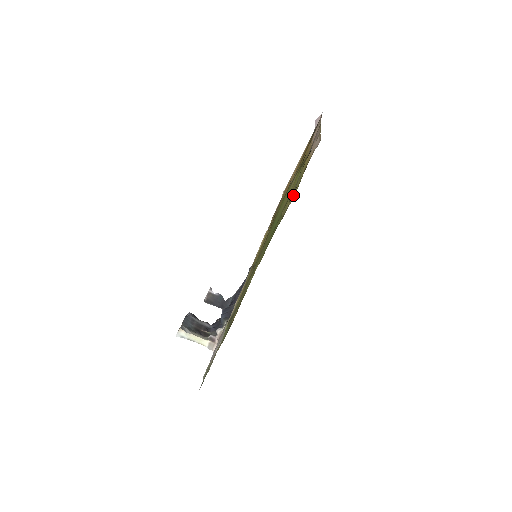
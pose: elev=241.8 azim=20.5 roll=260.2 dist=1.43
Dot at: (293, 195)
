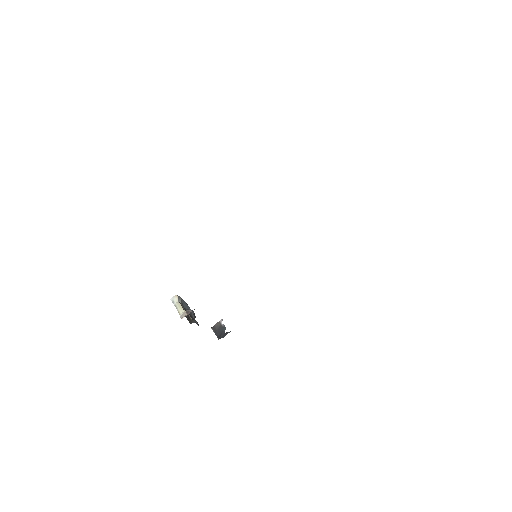
Dot at: occluded
